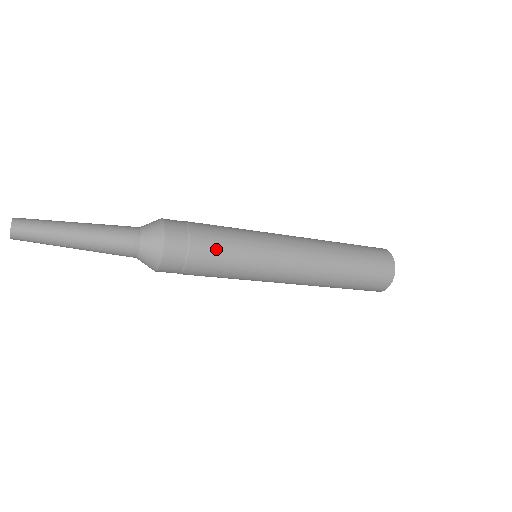
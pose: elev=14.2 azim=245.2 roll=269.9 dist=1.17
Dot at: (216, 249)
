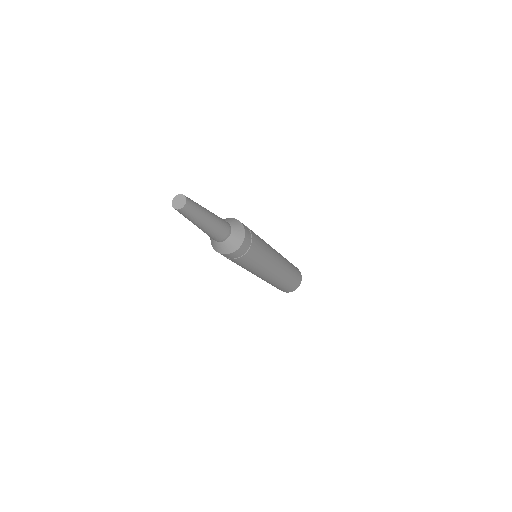
Dot at: (255, 256)
